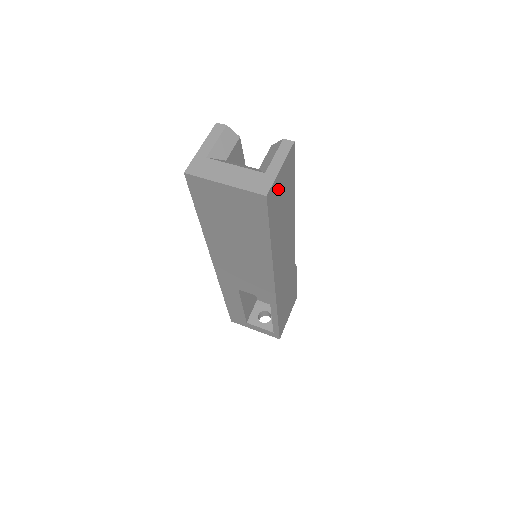
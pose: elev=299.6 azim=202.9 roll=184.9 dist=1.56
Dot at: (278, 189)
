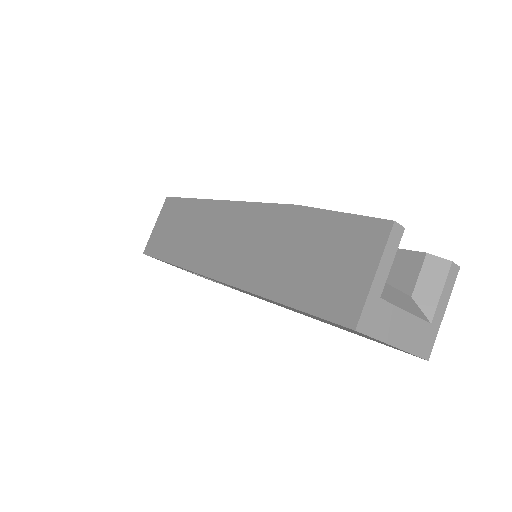
Dot at: occluded
